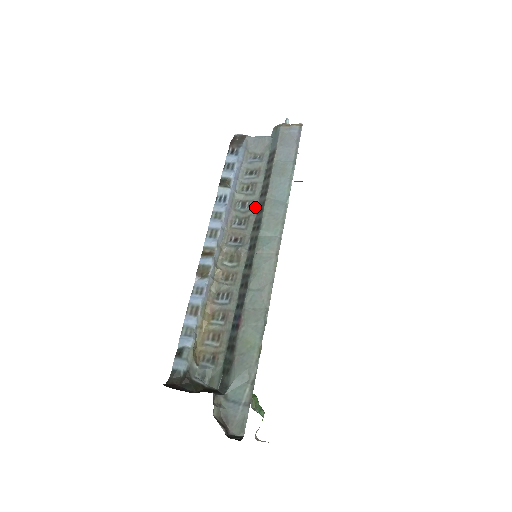
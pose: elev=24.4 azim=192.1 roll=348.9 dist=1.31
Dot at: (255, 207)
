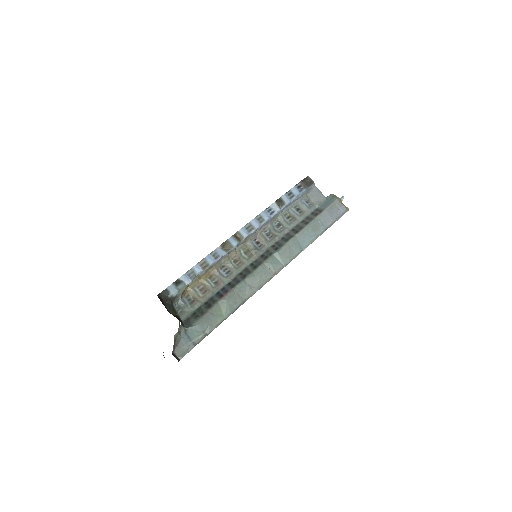
Dot at: (284, 233)
